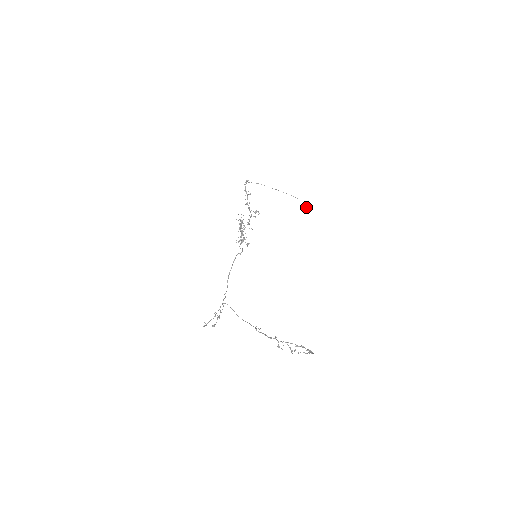
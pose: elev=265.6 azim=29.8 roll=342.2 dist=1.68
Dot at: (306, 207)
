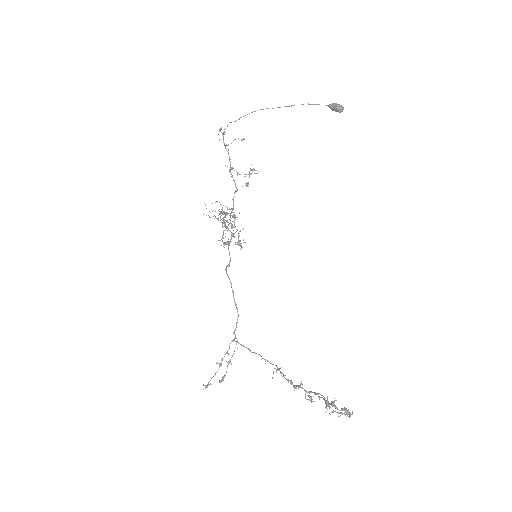
Dot at: (337, 111)
